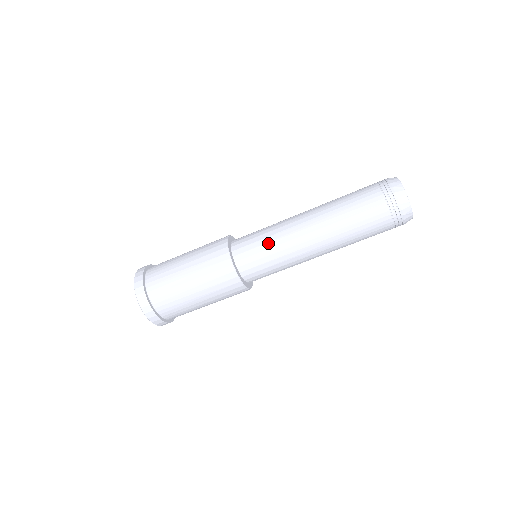
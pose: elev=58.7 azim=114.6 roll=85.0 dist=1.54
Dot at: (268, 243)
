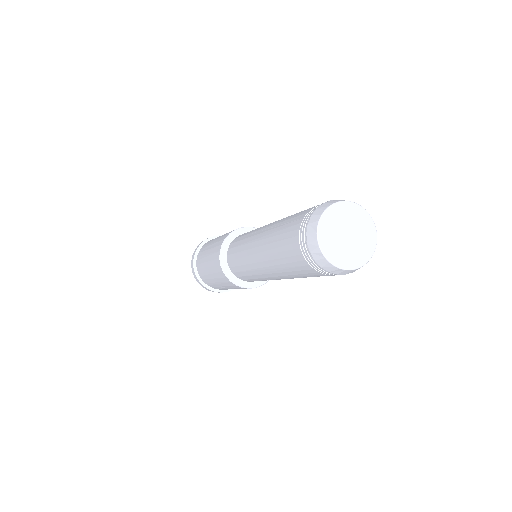
Dot at: occluded
